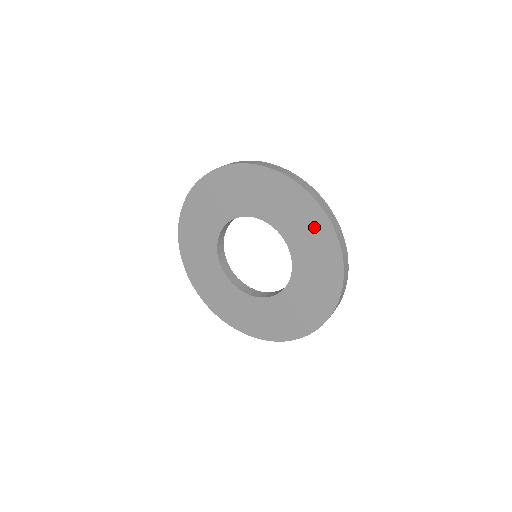
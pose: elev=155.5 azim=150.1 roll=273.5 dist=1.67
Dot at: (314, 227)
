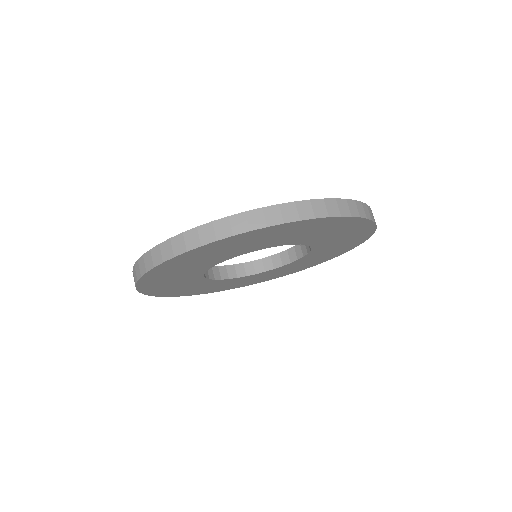
Dot at: (355, 234)
